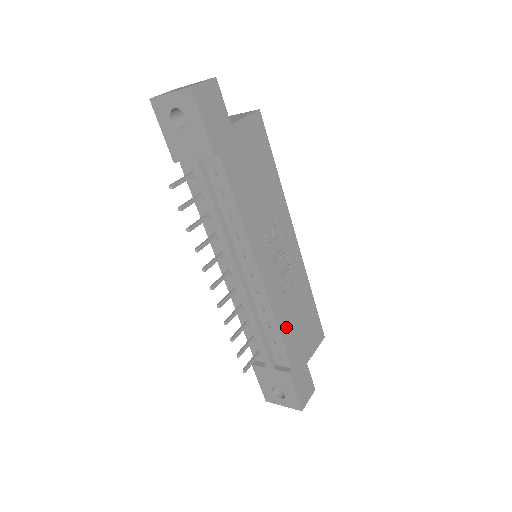
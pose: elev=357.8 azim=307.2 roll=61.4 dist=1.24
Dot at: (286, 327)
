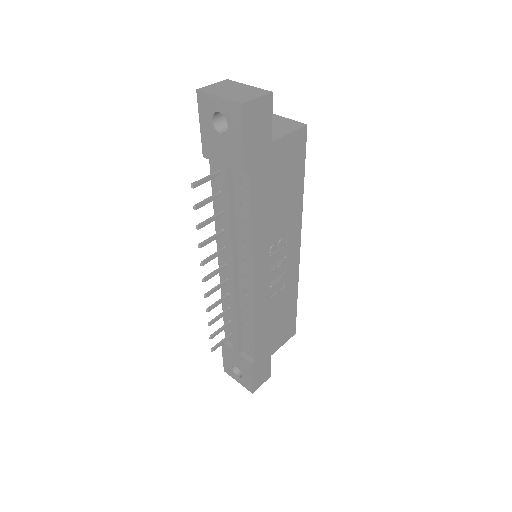
Dot at: (262, 327)
